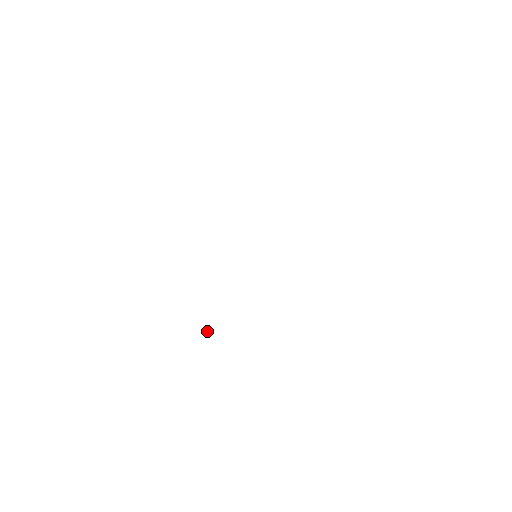
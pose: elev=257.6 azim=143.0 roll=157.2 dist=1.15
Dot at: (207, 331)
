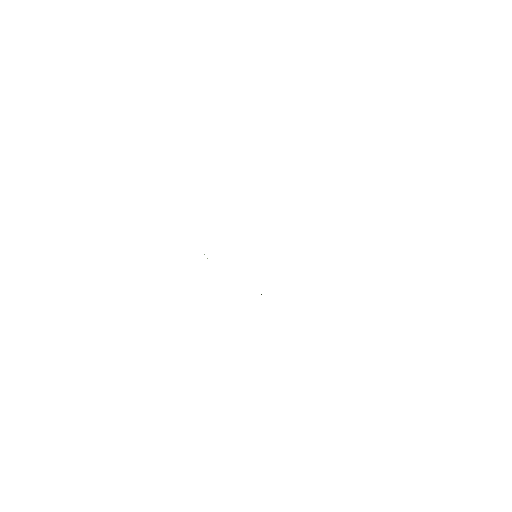
Dot at: occluded
